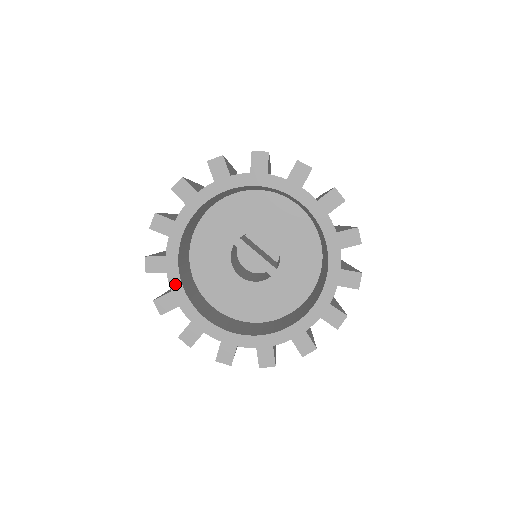
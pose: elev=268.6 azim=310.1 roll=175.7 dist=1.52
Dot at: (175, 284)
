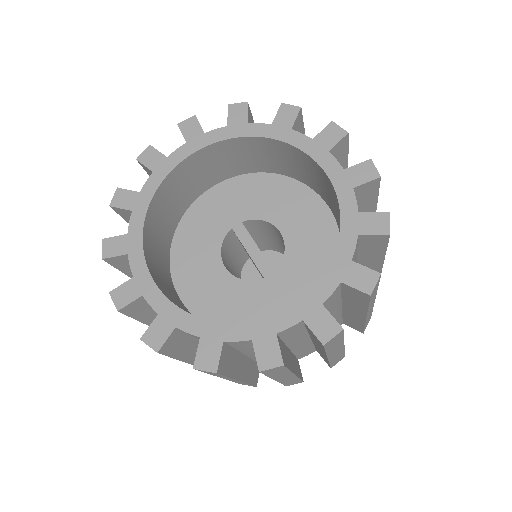
Dot at: (135, 226)
